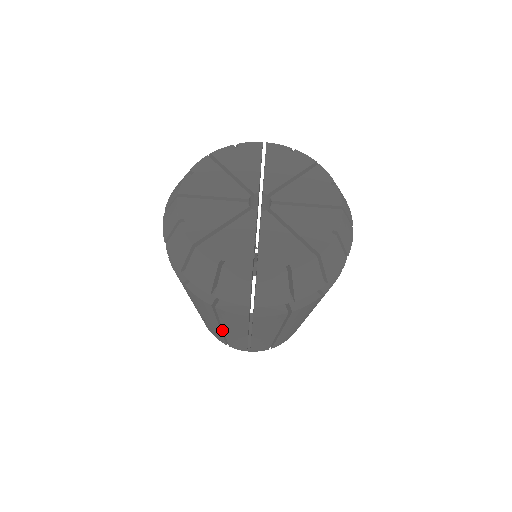
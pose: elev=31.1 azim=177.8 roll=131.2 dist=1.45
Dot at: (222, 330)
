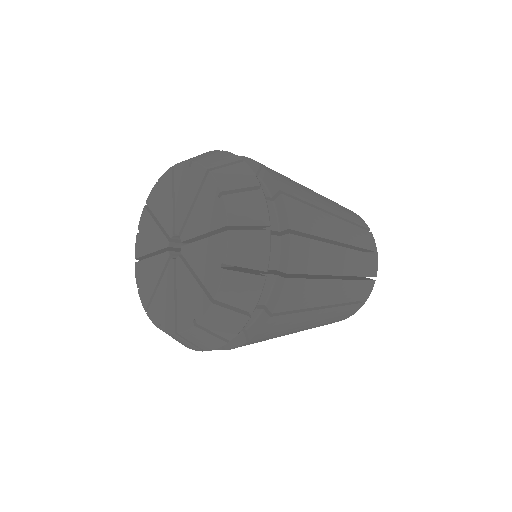
Dot at: occluded
